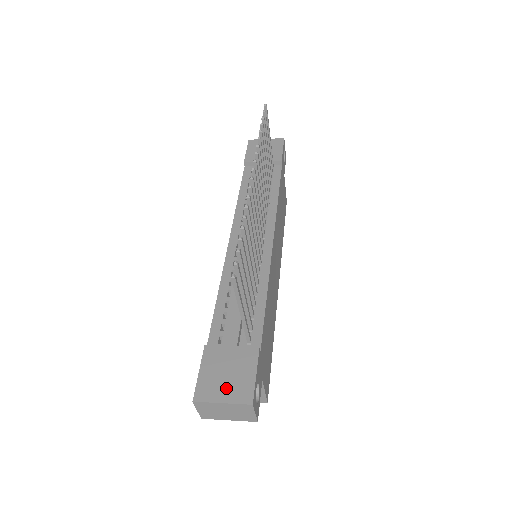
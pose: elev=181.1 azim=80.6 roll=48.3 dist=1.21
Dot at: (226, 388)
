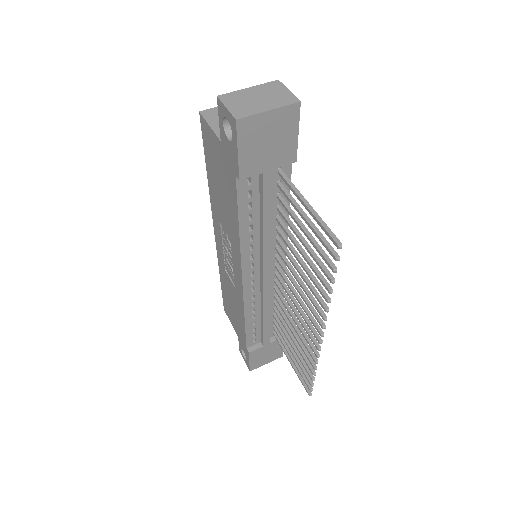
Dot at: (267, 359)
